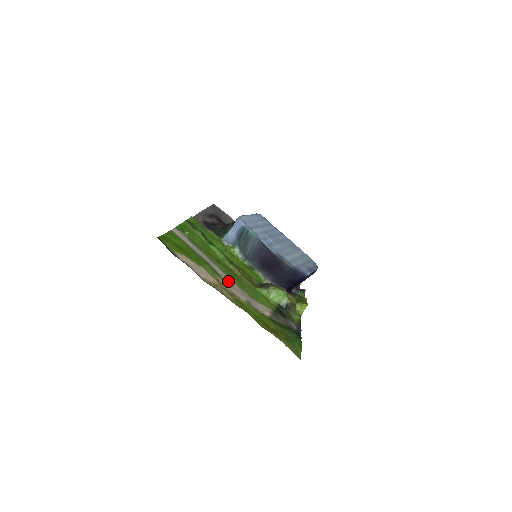
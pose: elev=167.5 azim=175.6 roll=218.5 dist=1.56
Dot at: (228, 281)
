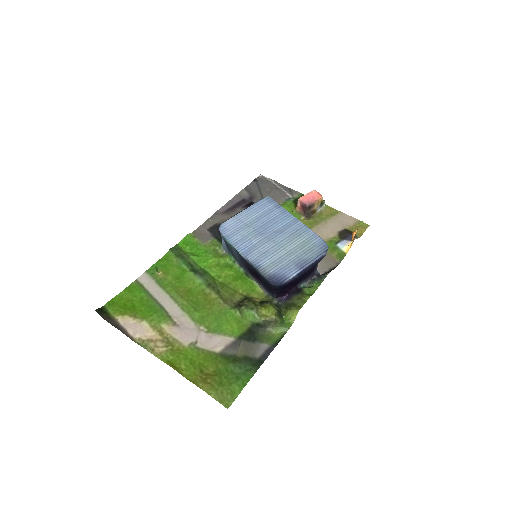
Dot at: (180, 322)
